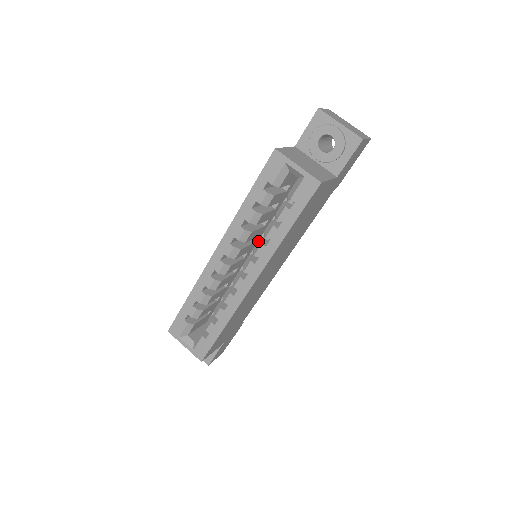
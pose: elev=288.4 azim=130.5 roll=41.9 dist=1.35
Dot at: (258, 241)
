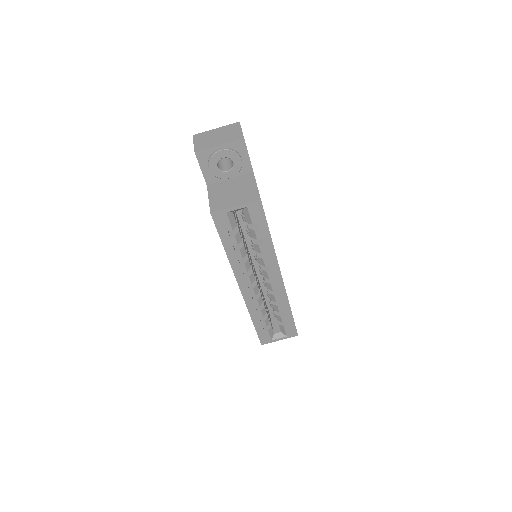
Dot at: (258, 259)
